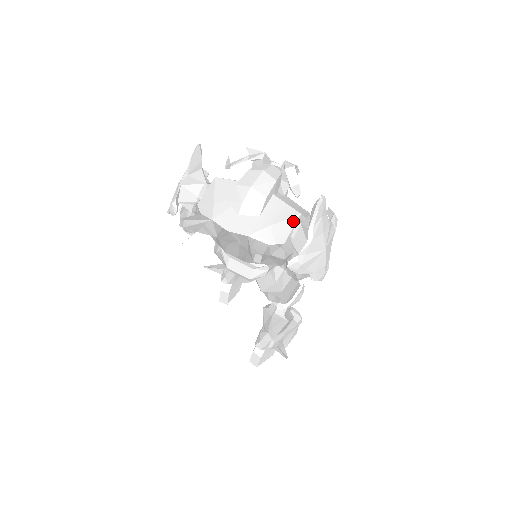
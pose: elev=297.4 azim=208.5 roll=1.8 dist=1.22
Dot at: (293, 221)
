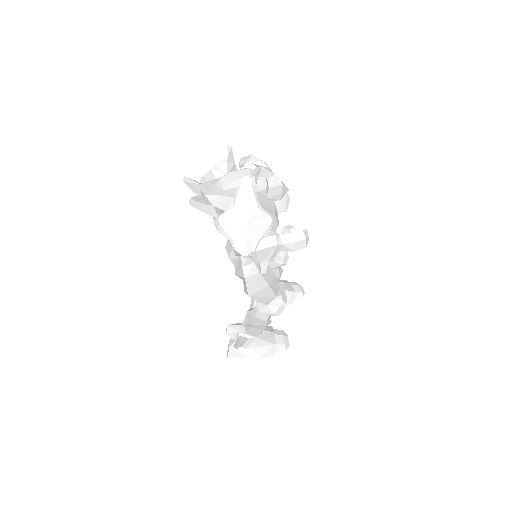
Dot at: occluded
